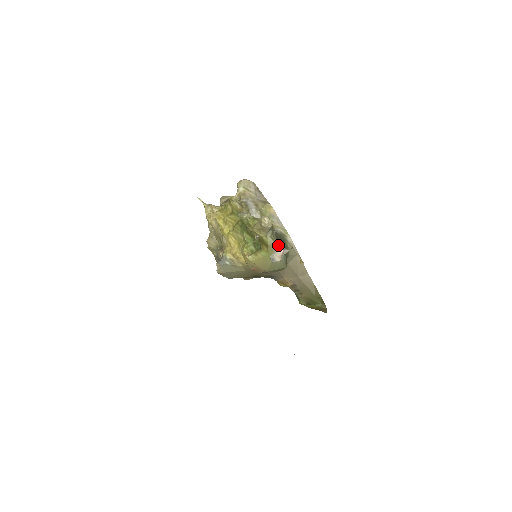
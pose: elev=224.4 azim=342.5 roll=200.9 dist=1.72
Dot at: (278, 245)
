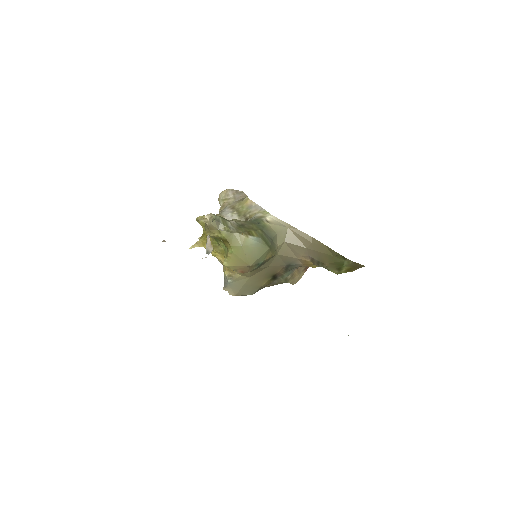
Dot at: (236, 233)
